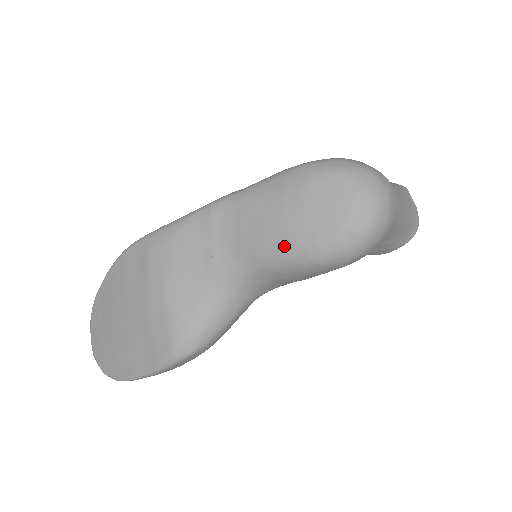
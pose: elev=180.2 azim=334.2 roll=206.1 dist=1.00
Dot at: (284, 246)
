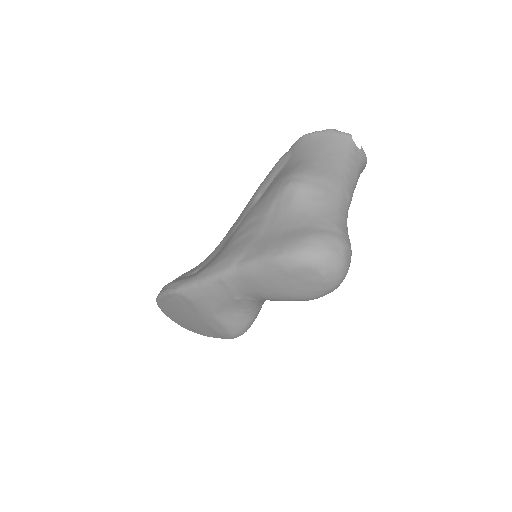
Dot at: (285, 299)
